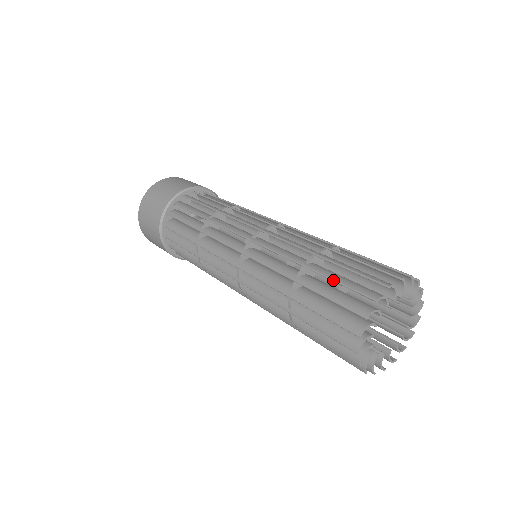
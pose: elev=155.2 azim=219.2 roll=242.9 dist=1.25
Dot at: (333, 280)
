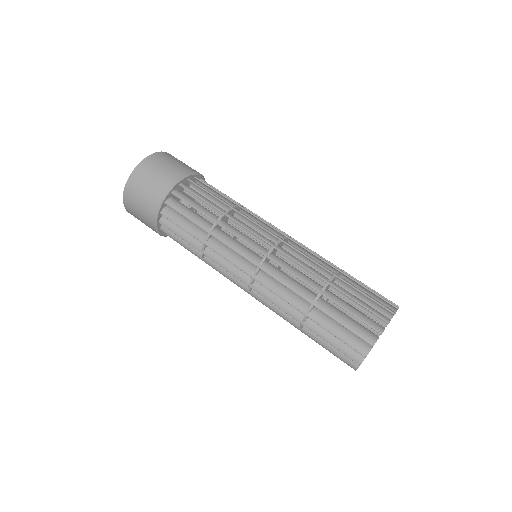
Dot at: occluded
